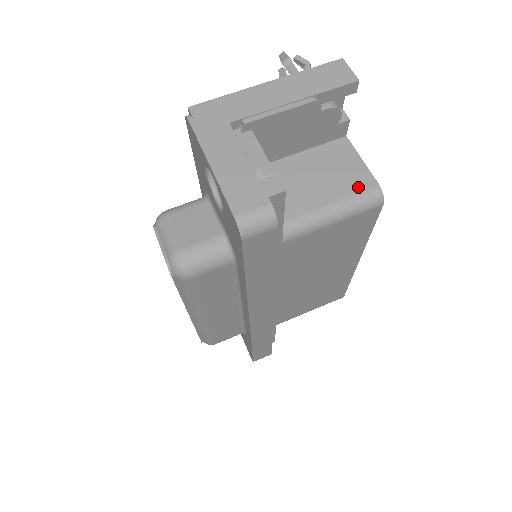
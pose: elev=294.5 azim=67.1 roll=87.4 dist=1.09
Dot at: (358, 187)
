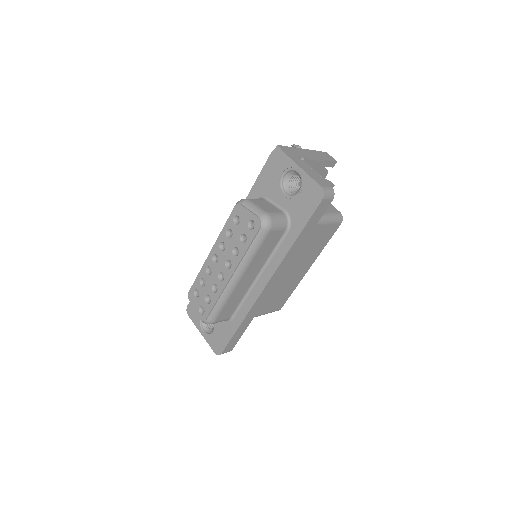
Dot at: (333, 211)
